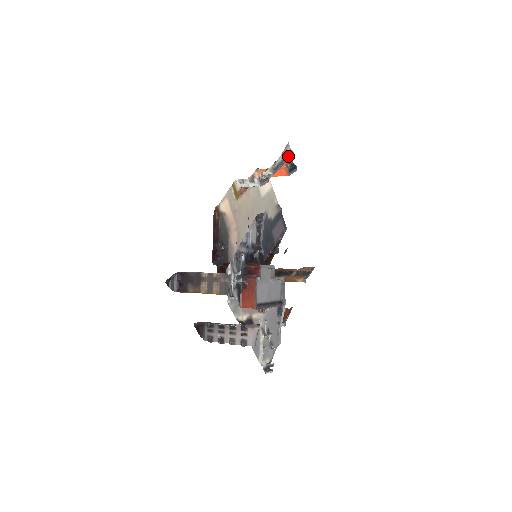
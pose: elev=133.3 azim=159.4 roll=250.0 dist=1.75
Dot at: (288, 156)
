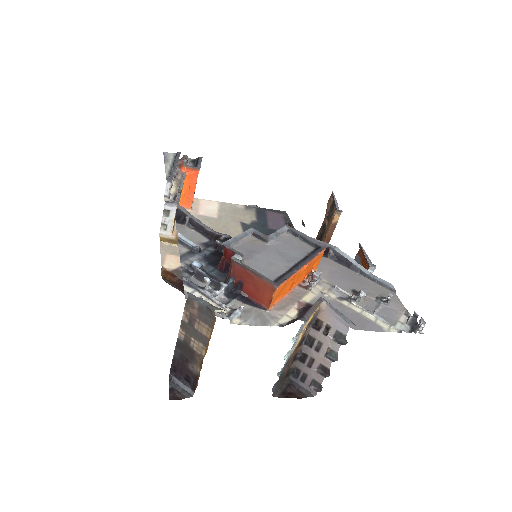
Dot at: (175, 159)
